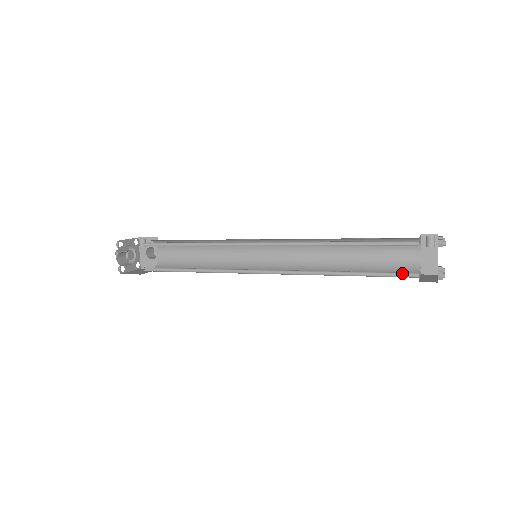
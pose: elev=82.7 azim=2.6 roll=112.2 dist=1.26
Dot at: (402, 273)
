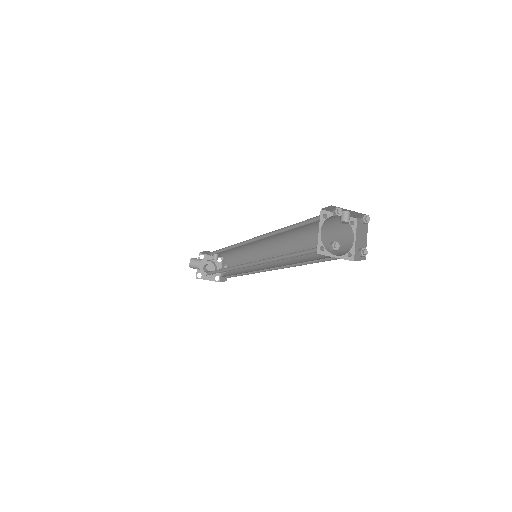
Dot at: (315, 250)
